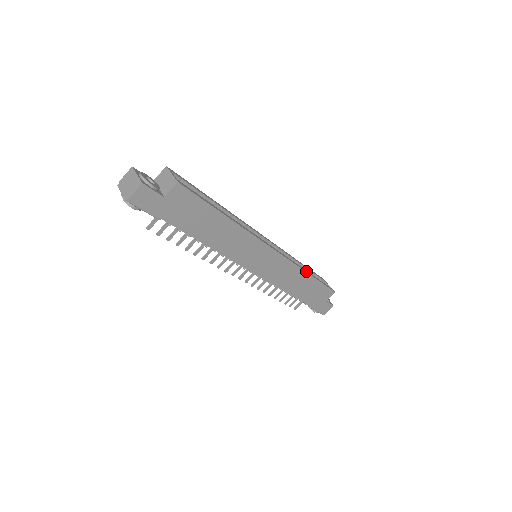
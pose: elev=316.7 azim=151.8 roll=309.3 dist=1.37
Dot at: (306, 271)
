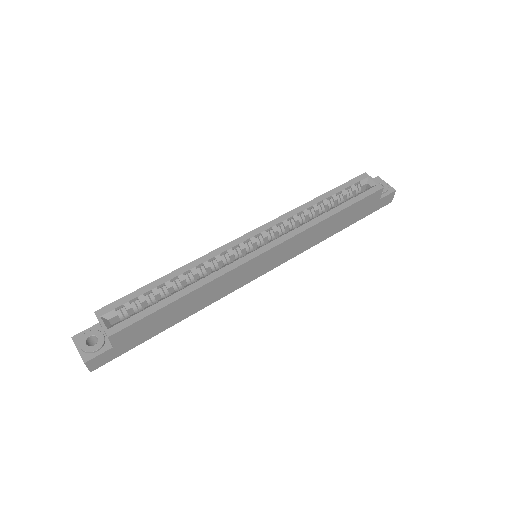
Dot at: (325, 217)
